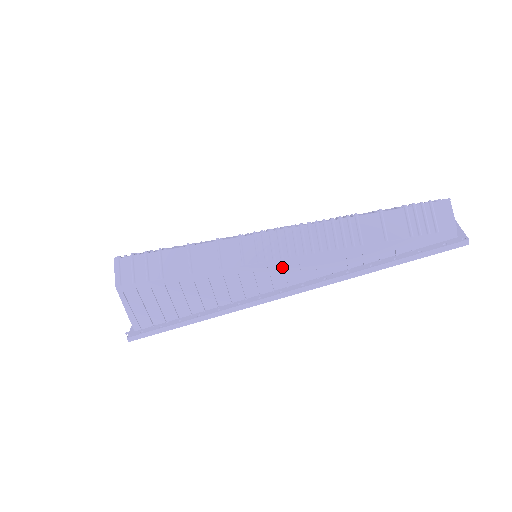
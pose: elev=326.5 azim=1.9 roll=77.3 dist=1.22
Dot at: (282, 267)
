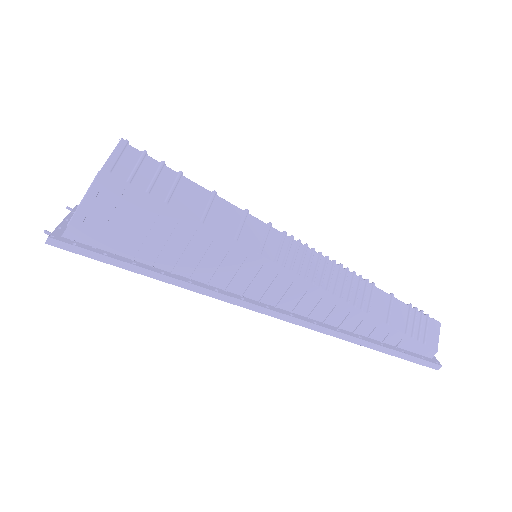
Dot at: (290, 283)
